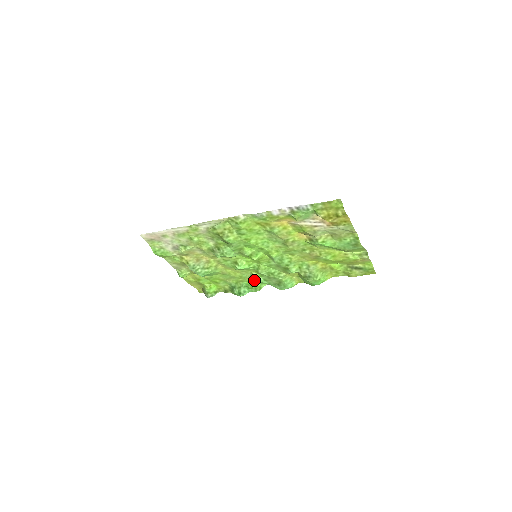
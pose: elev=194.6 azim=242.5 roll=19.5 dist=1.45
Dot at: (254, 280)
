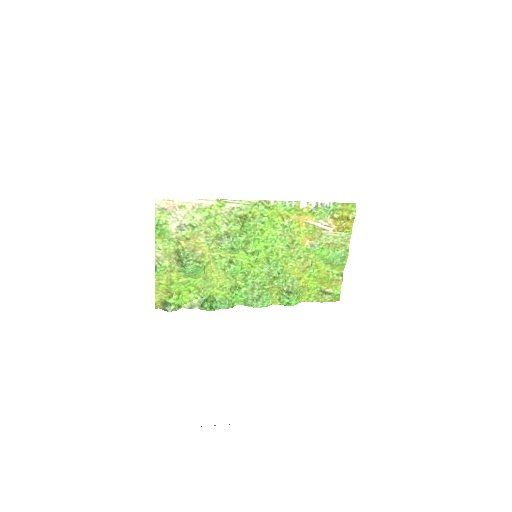
Dot at: (233, 292)
